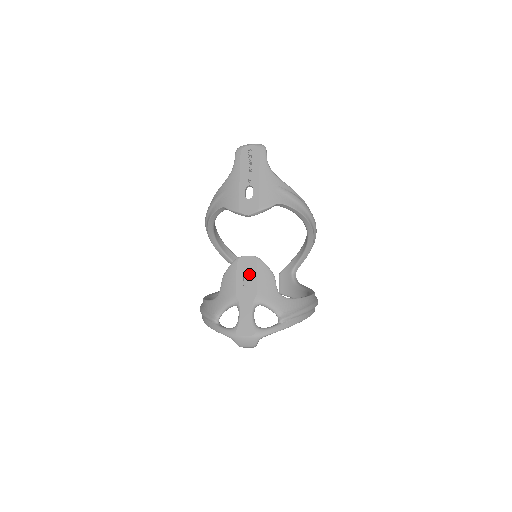
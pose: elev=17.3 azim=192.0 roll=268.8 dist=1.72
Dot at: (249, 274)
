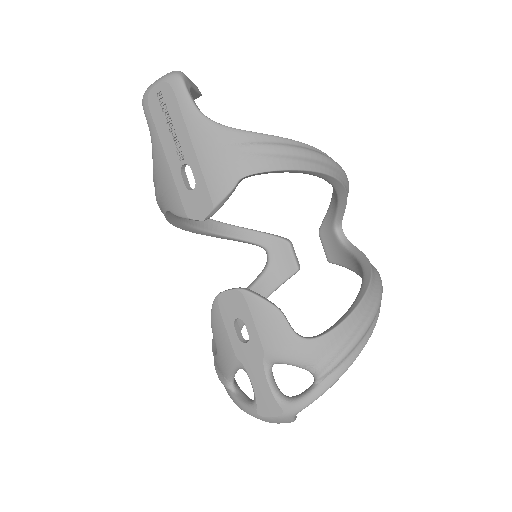
Dot at: (276, 246)
